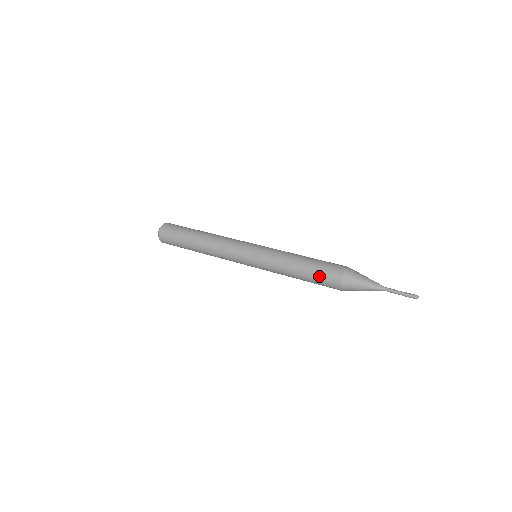
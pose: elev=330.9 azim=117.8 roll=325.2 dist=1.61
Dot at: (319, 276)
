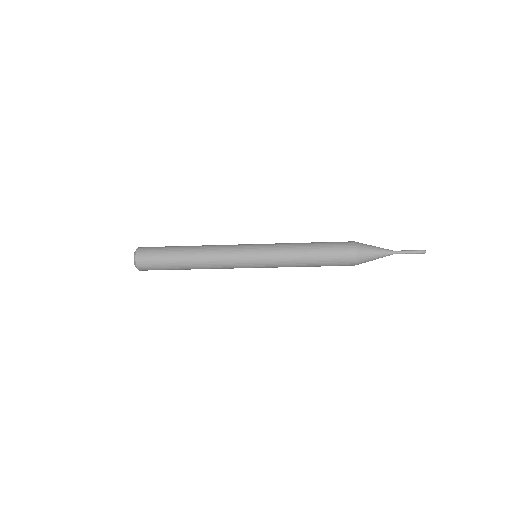
Dot at: (332, 254)
